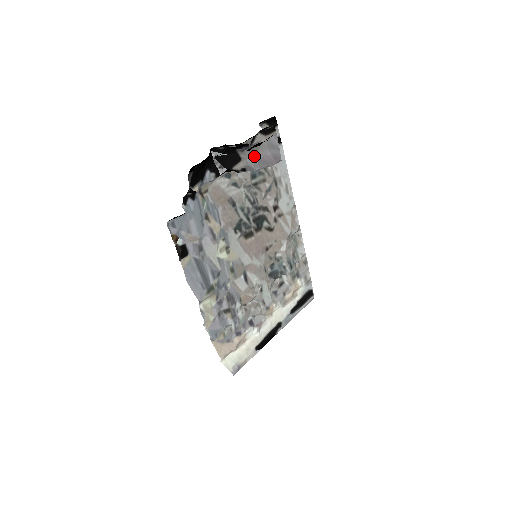
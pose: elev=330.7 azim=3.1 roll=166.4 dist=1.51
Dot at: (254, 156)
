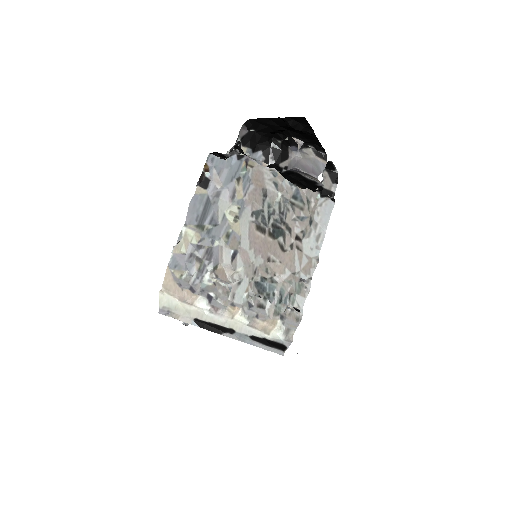
Dot at: (298, 160)
